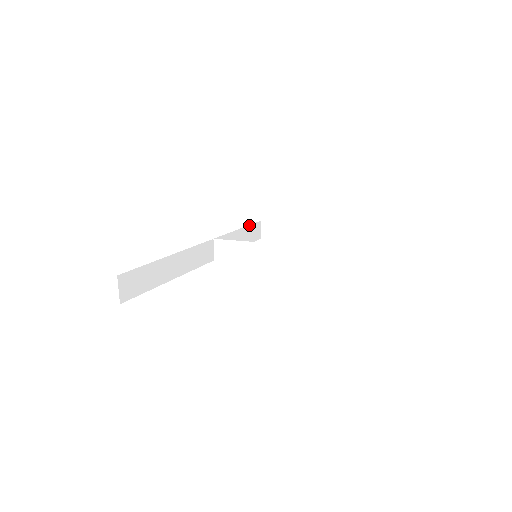
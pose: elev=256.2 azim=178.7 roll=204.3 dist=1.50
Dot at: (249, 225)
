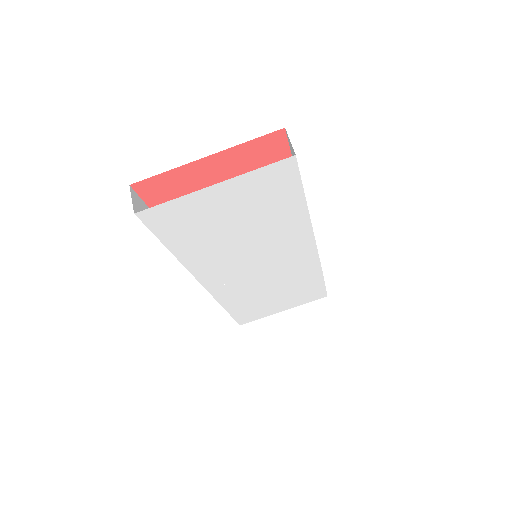
Dot at: occluded
